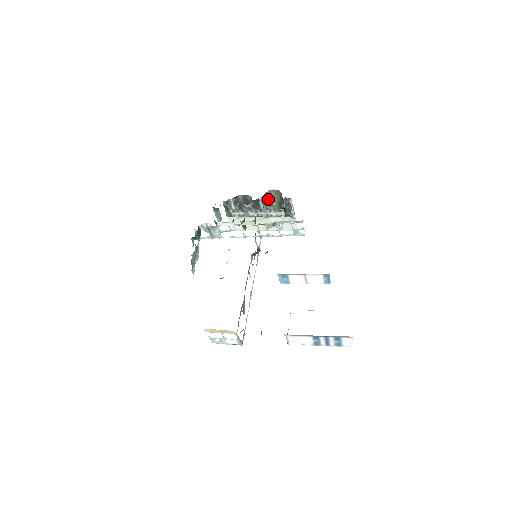
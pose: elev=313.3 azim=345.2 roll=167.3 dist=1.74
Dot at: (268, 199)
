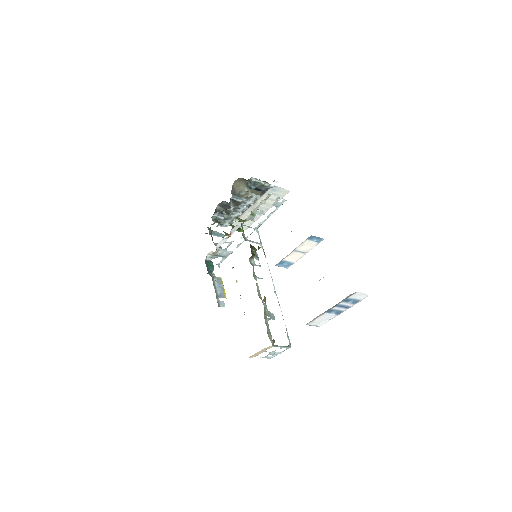
Dot at: (240, 191)
